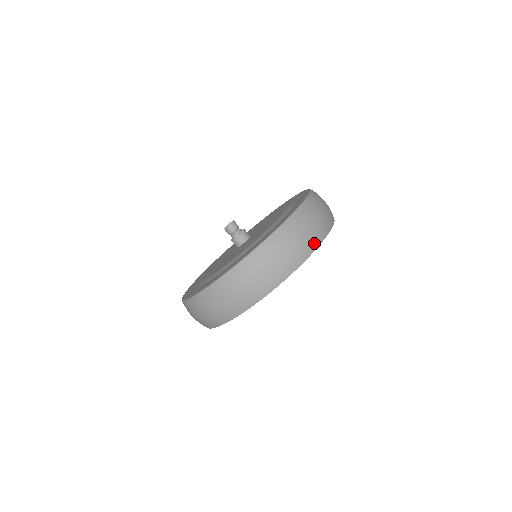
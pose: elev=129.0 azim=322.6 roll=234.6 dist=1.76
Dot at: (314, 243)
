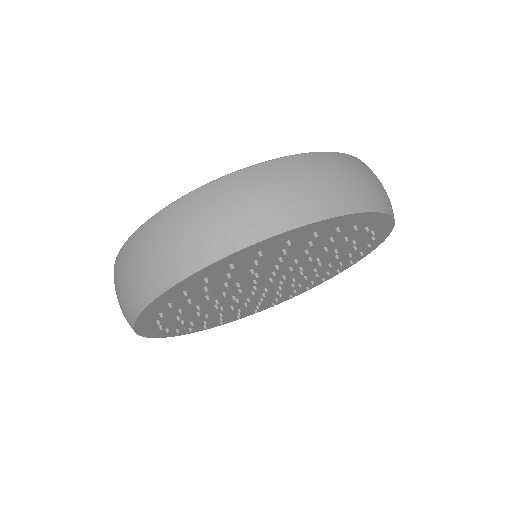
Dot at: (366, 201)
